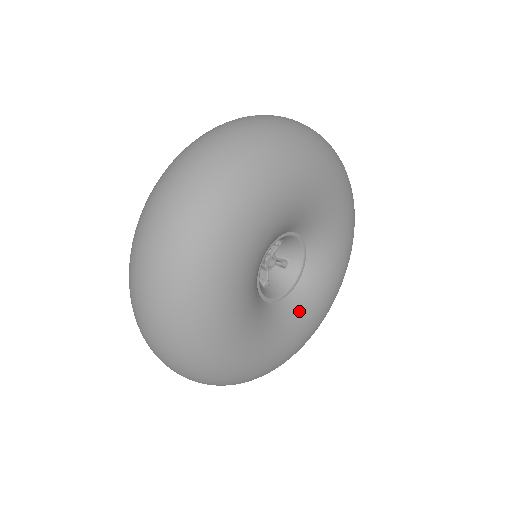
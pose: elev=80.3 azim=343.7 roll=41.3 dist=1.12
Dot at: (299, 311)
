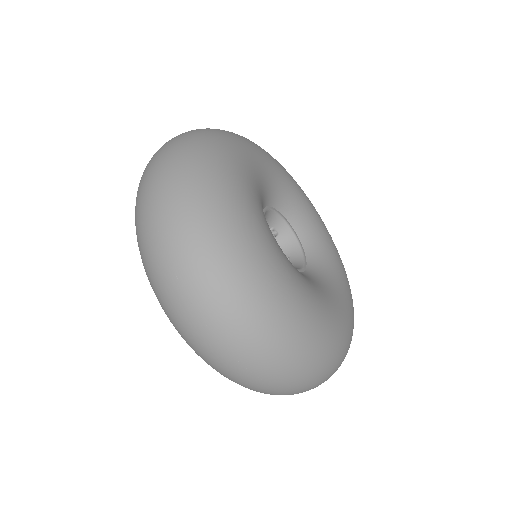
Dot at: (317, 240)
